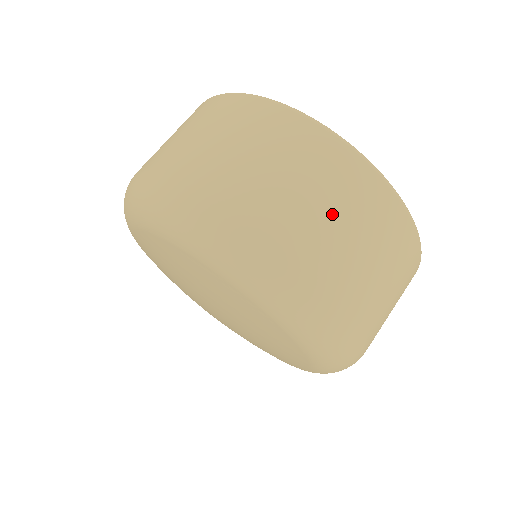
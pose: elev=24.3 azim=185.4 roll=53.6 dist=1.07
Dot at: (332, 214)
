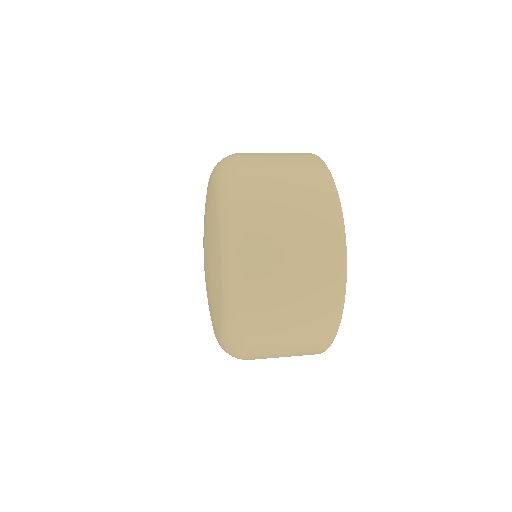
Dot at: (297, 309)
